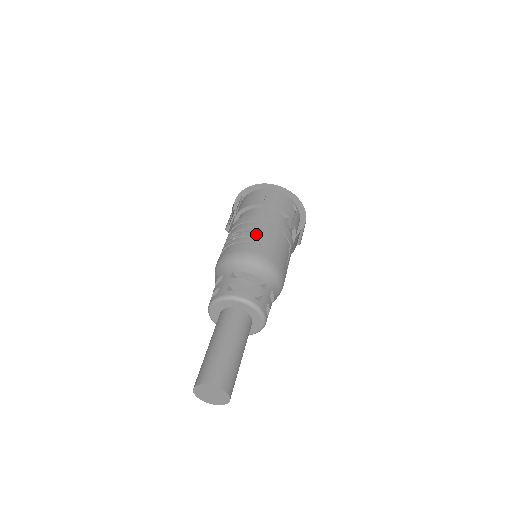
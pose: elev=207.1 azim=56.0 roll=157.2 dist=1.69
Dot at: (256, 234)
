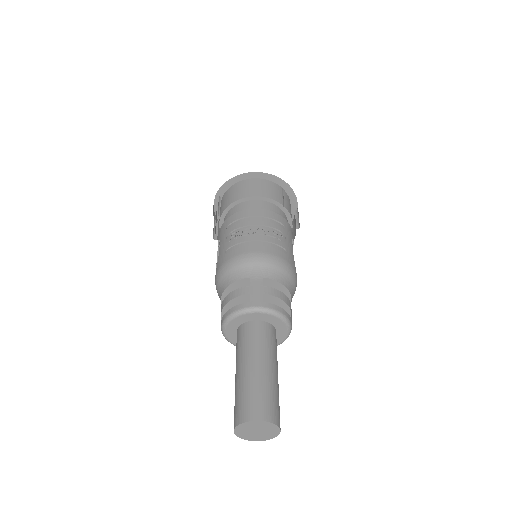
Dot at: (278, 236)
